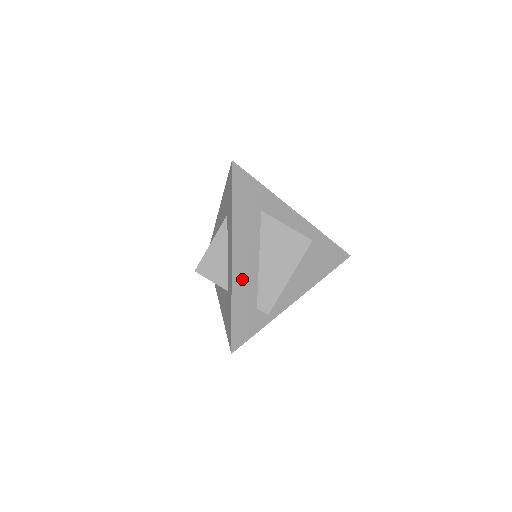
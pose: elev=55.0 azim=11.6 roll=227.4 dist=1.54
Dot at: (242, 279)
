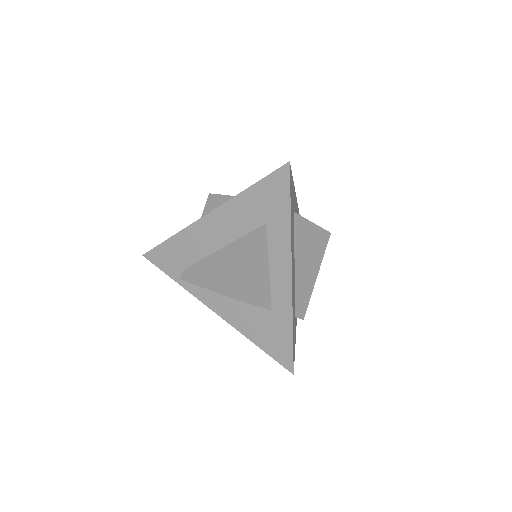
Dot at: (293, 294)
